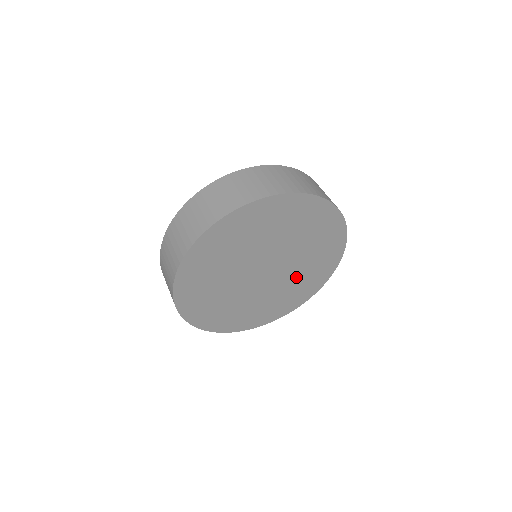
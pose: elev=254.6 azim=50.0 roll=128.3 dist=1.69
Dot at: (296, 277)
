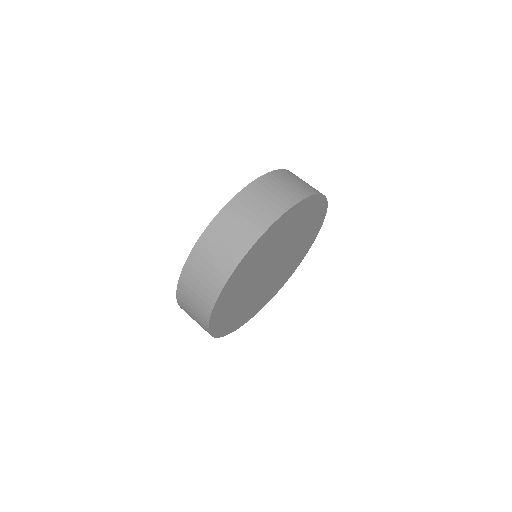
Dot at: (281, 273)
